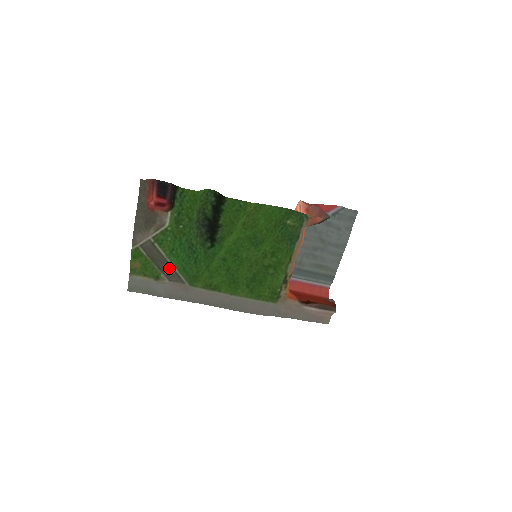
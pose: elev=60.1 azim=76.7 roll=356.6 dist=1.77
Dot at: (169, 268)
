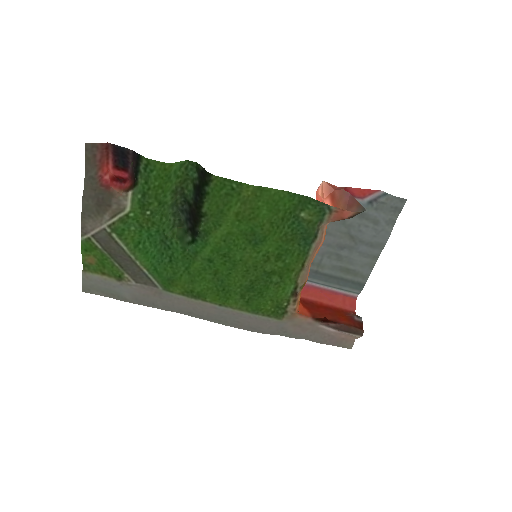
Dot at: (134, 267)
